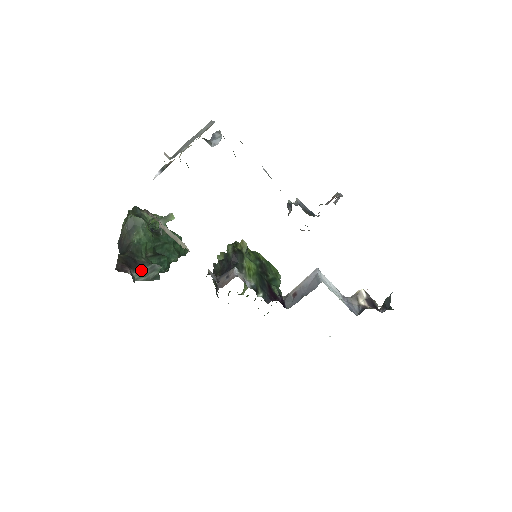
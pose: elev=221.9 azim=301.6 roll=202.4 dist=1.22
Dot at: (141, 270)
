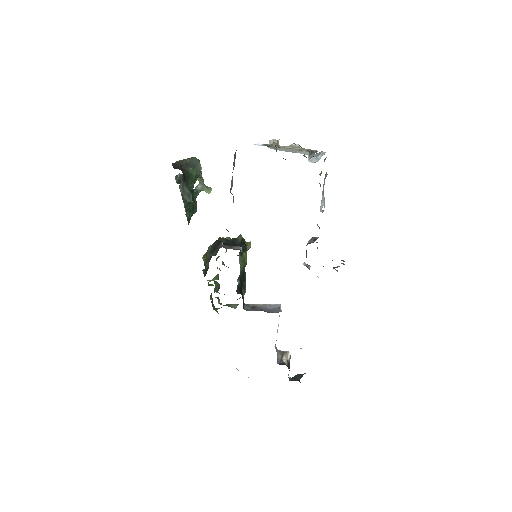
Dot at: (185, 186)
